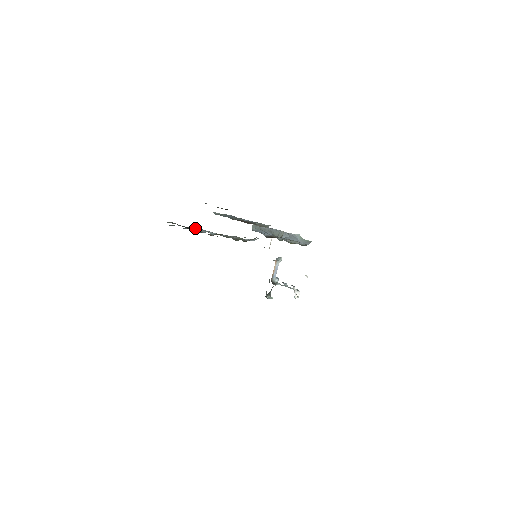
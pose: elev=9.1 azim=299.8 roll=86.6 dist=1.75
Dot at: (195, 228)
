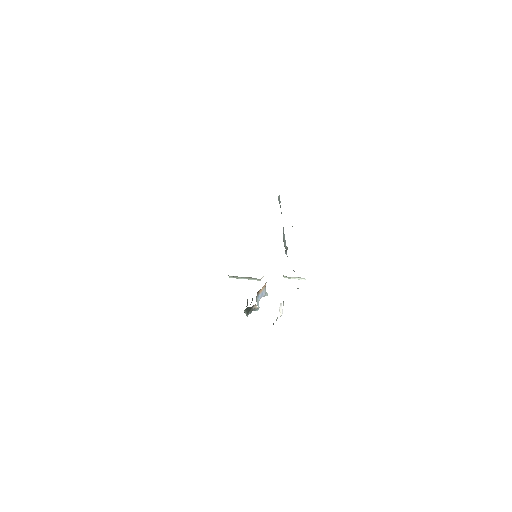
Dot at: occluded
